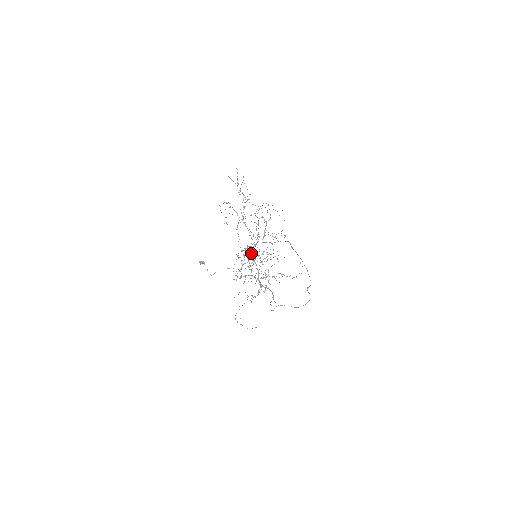
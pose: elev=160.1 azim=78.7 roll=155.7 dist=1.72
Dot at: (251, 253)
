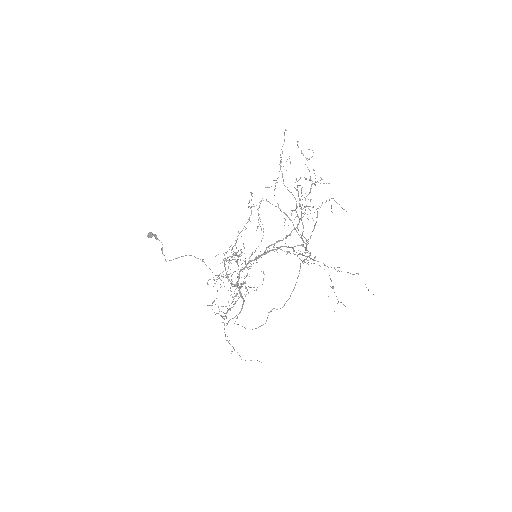
Dot at: (265, 252)
